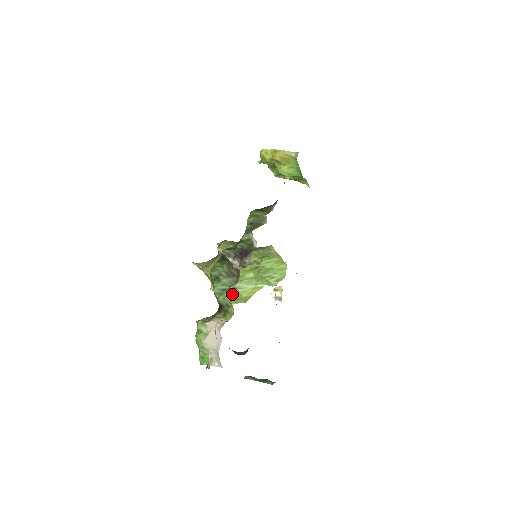
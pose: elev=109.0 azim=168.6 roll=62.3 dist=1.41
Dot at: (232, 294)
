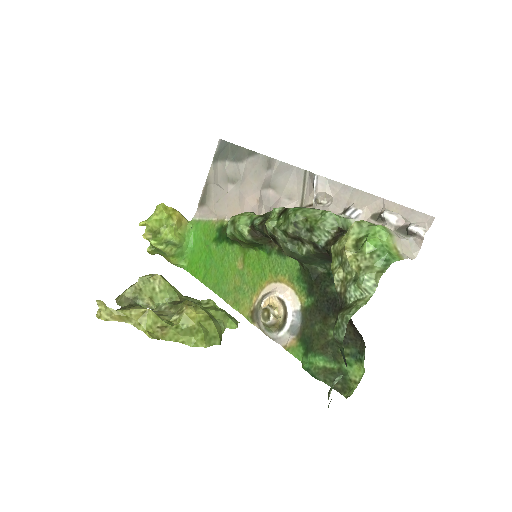
Dot at: (205, 328)
